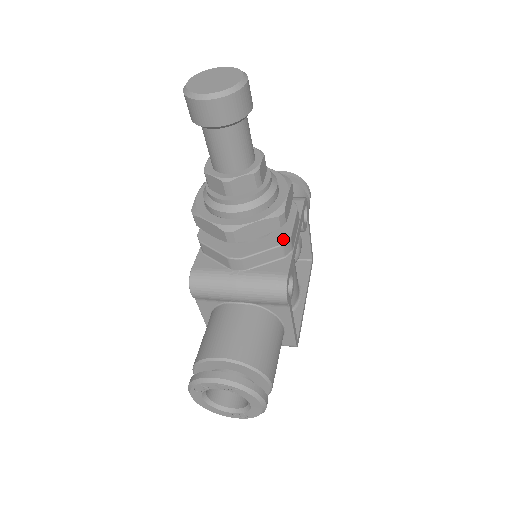
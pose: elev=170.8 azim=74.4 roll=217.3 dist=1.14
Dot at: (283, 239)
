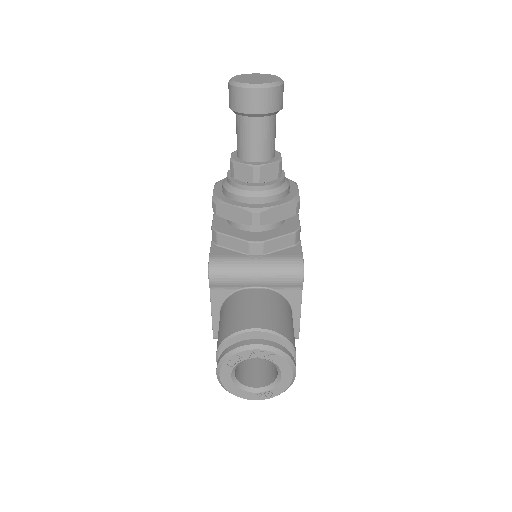
Dot at: (294, 228)
